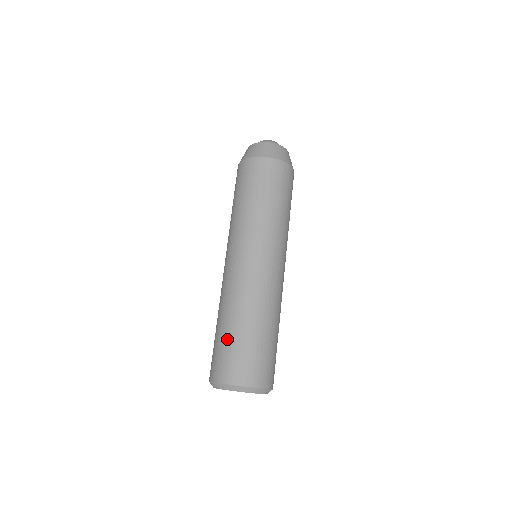
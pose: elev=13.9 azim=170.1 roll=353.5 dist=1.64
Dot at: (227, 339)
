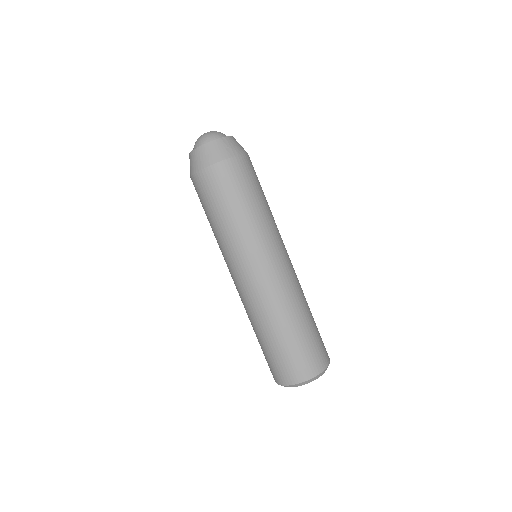
Dot at: (281, 348)
